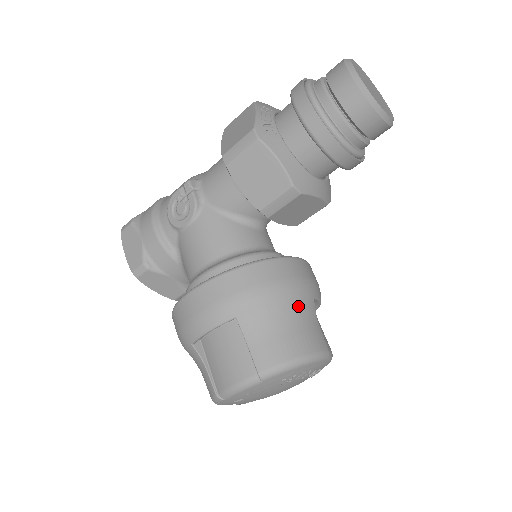
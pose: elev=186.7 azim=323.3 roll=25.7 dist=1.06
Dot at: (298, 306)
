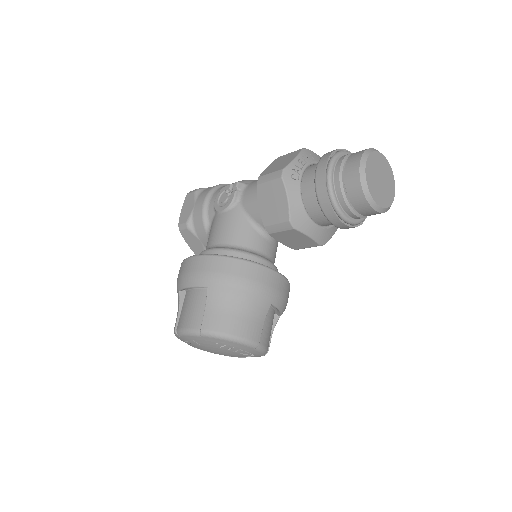
Dot at: (253, 303)
